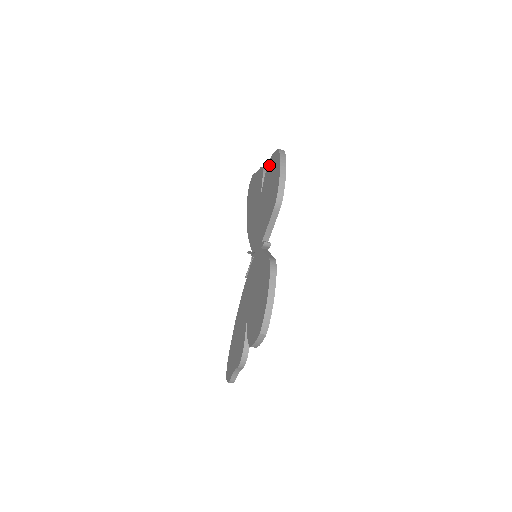
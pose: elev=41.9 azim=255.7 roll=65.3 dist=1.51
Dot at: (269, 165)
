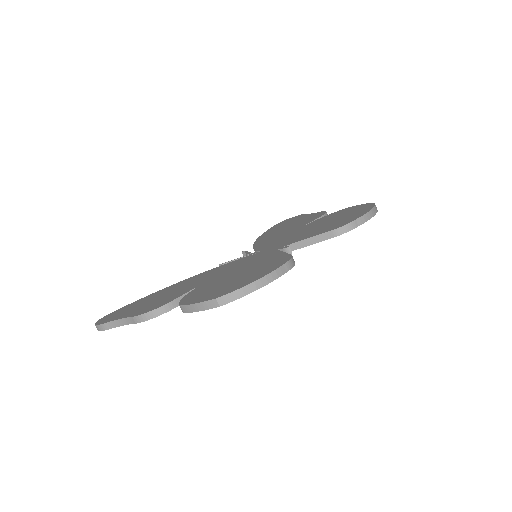
Dot at: (345, 209)
